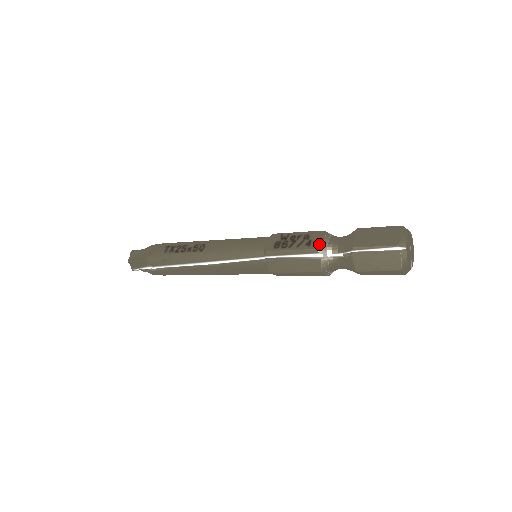
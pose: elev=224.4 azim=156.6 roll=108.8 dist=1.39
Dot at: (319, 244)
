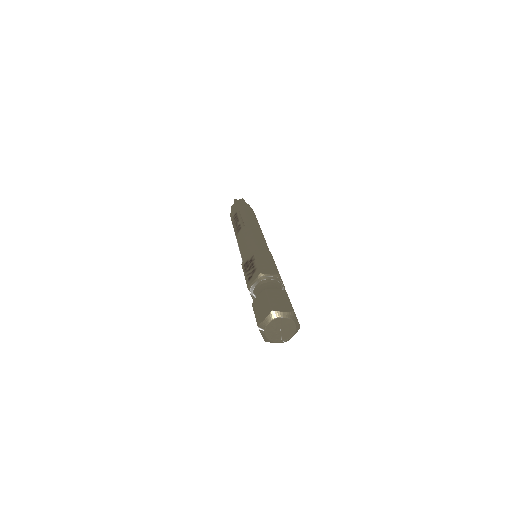
Dot at: (250, 284)
